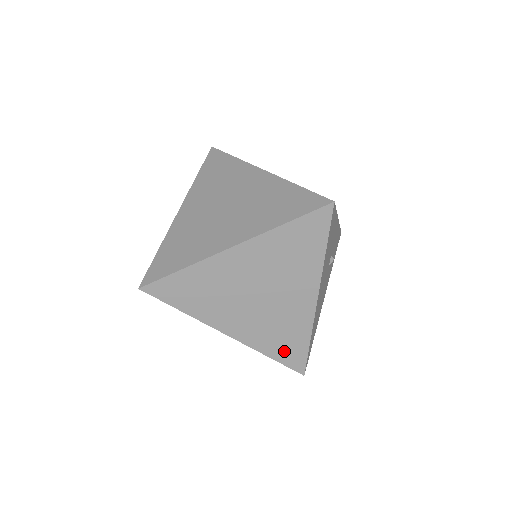
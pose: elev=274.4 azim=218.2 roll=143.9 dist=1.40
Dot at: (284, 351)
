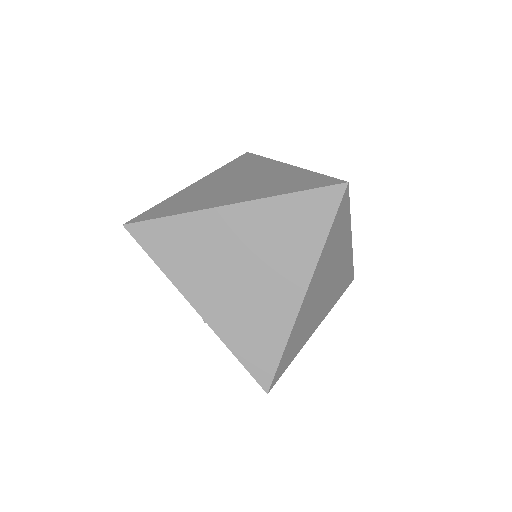
Dot at: (343, 286)
